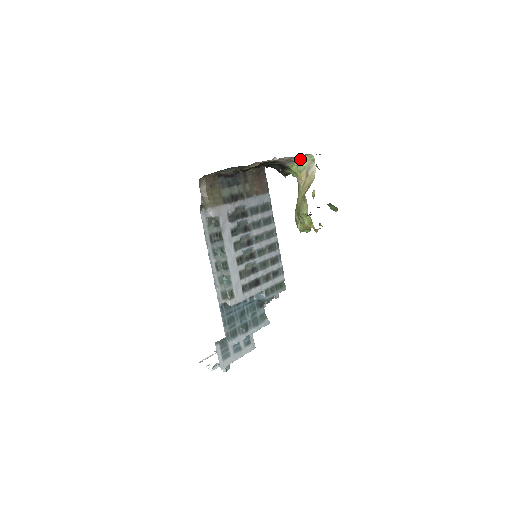
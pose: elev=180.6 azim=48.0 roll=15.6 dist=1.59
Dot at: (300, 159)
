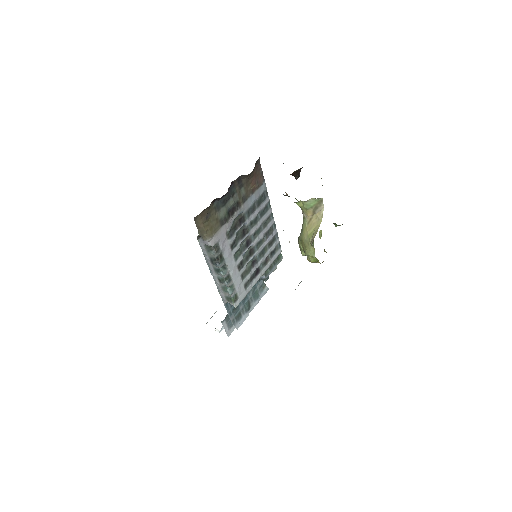
Dot at: (307, 200)
